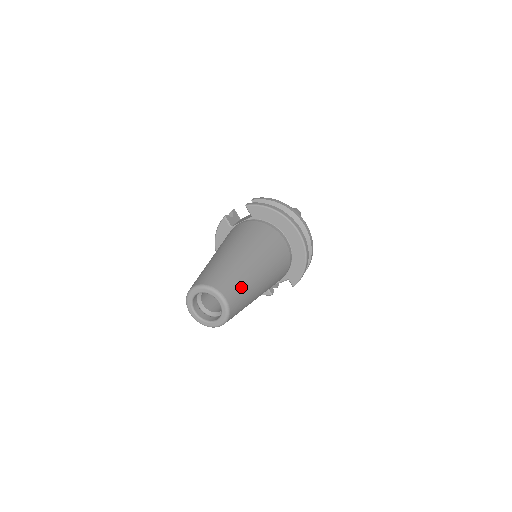
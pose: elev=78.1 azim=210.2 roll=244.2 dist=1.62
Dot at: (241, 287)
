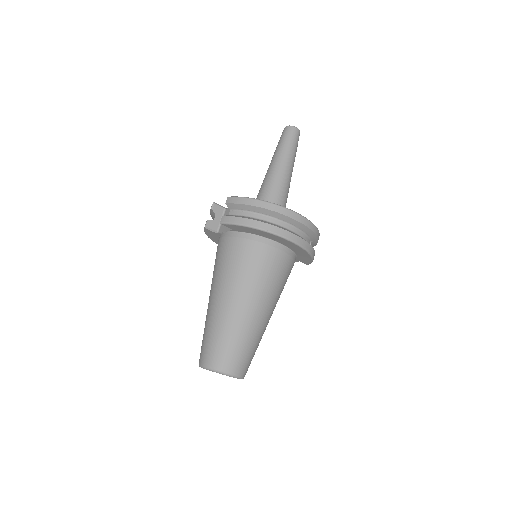
Dot at: (245, 349)
